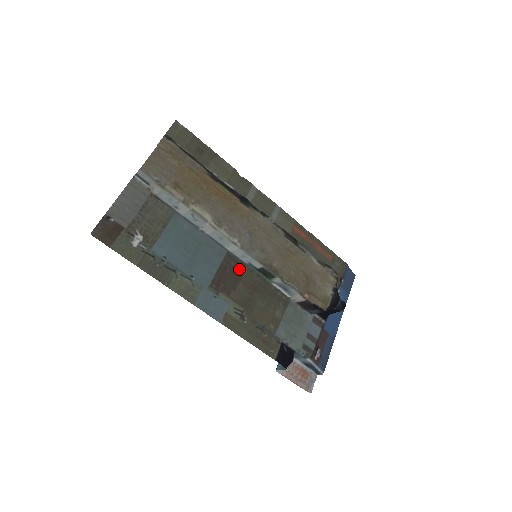
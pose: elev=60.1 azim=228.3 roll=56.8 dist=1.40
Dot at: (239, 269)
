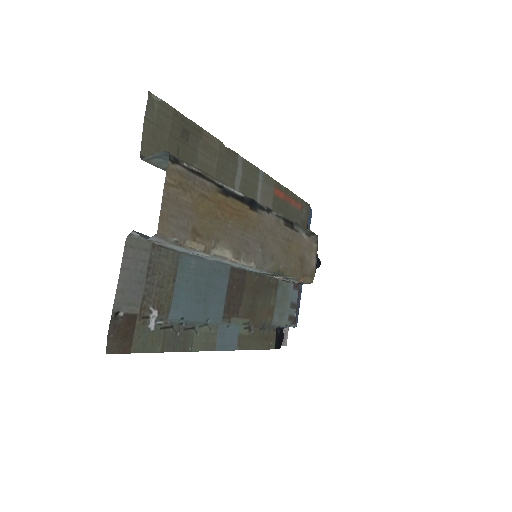
Dot at: (242, 279)
